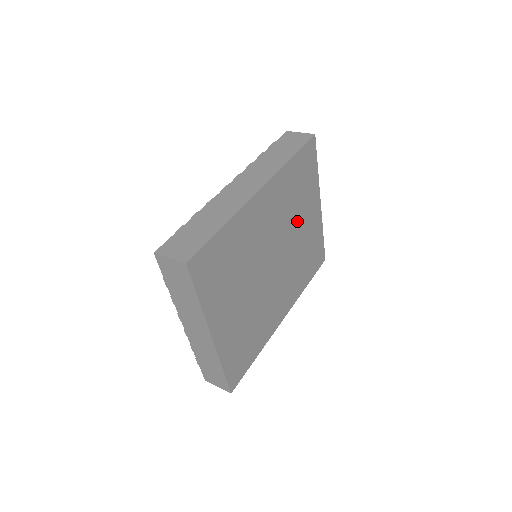
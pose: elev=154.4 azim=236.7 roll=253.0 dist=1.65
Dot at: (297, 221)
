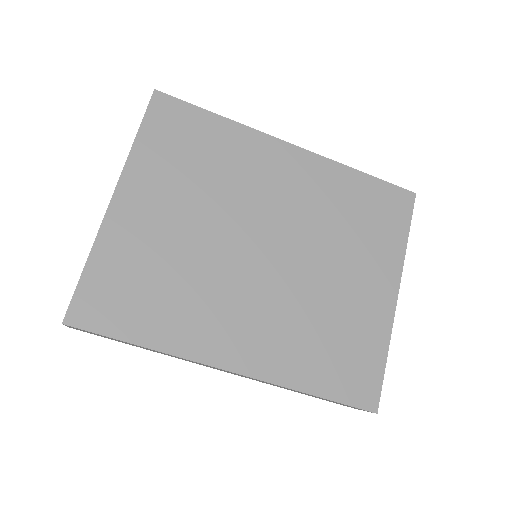
Dot at: (336, 256)
